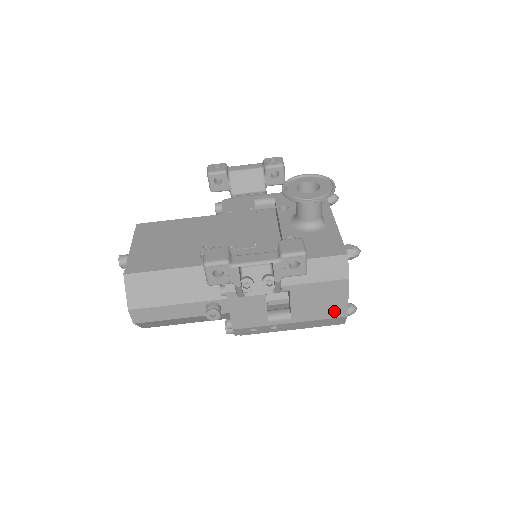
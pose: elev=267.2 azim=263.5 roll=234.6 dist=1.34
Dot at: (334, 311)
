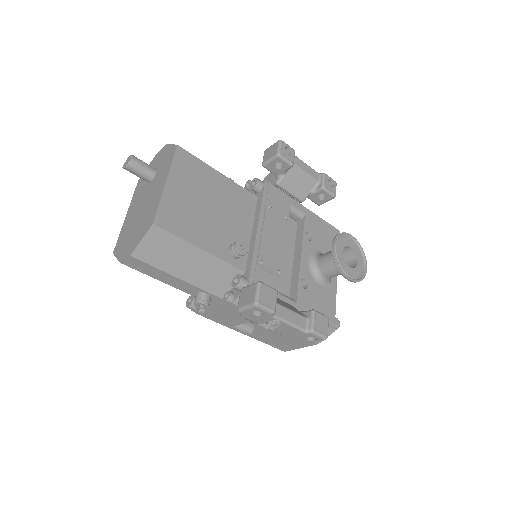
Dot at: (282, 346)
